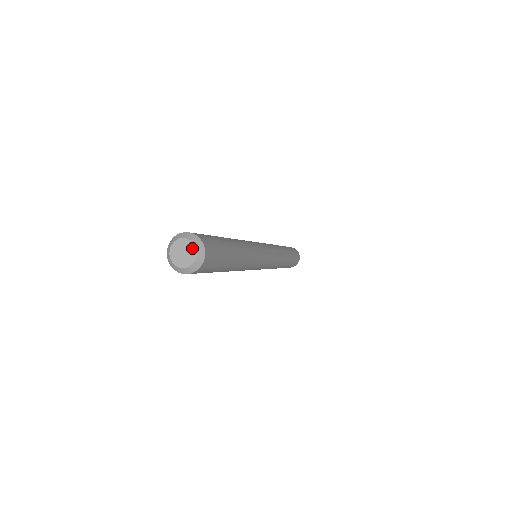
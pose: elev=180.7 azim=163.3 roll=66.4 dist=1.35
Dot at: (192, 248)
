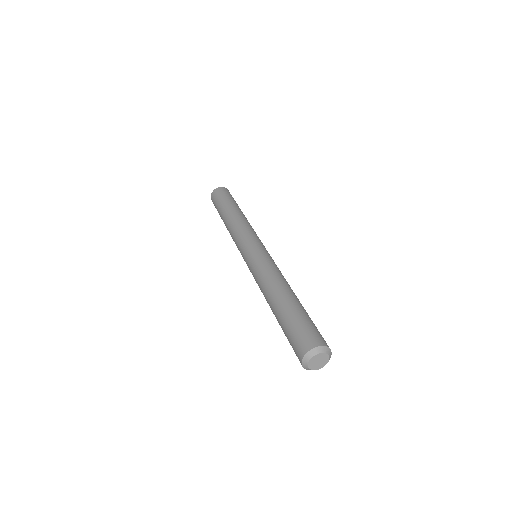
Dot at: (326, 361)
